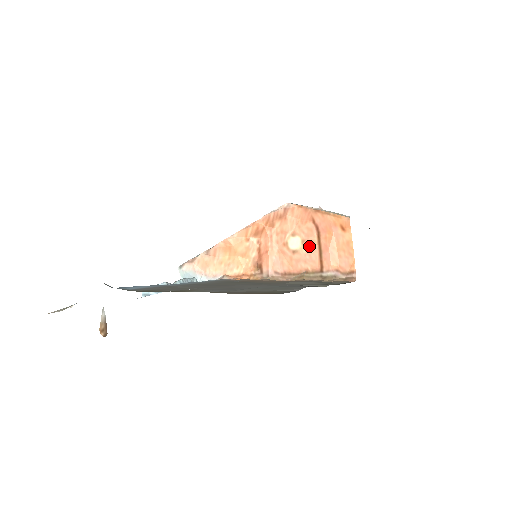
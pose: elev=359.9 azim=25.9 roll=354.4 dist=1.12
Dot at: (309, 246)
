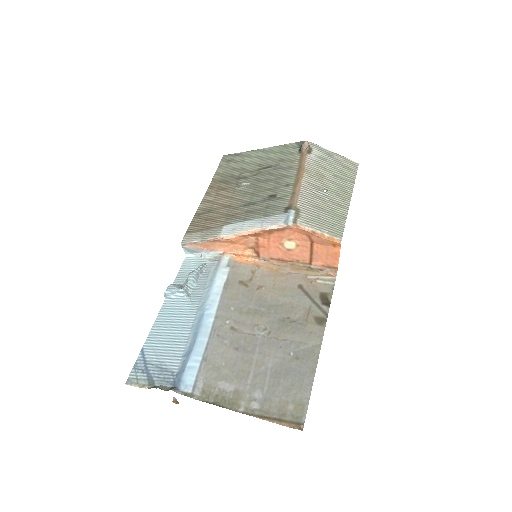
Dot at: (302, 249)
